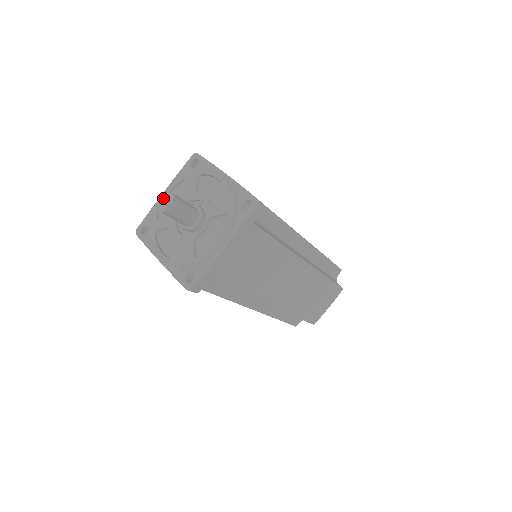
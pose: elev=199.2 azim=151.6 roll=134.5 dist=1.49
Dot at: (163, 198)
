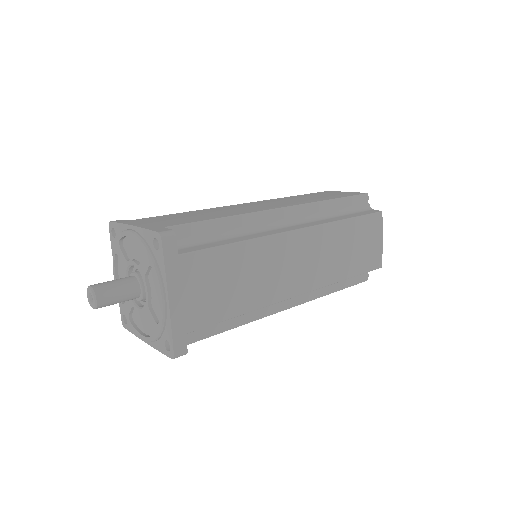
Dot at: (89, 295)
